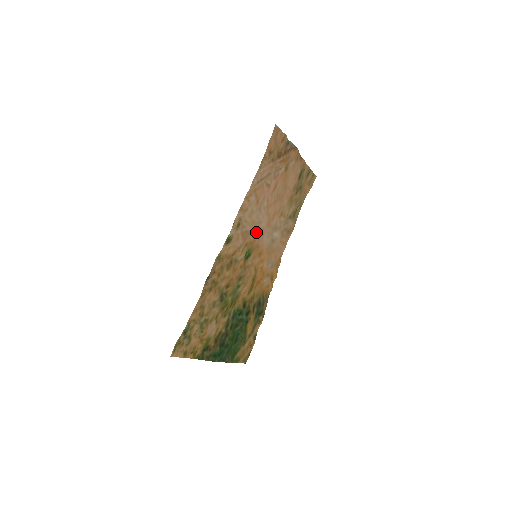
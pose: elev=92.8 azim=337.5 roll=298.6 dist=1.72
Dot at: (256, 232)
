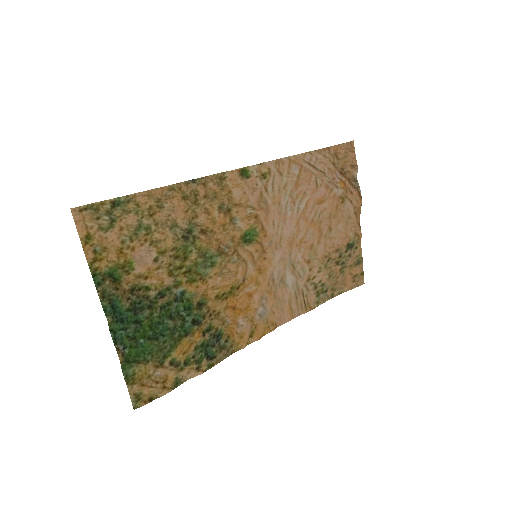
Dot at: (274, 226)
